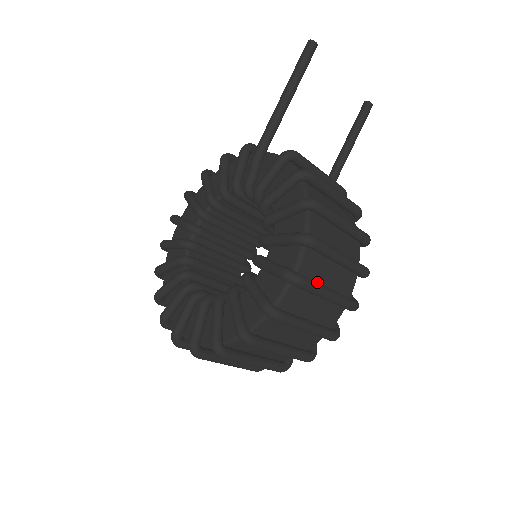
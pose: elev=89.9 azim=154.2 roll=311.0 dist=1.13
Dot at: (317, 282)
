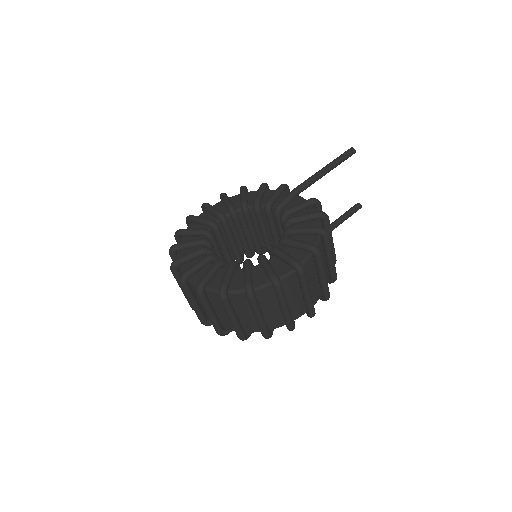
Dot at: (307, 280)
